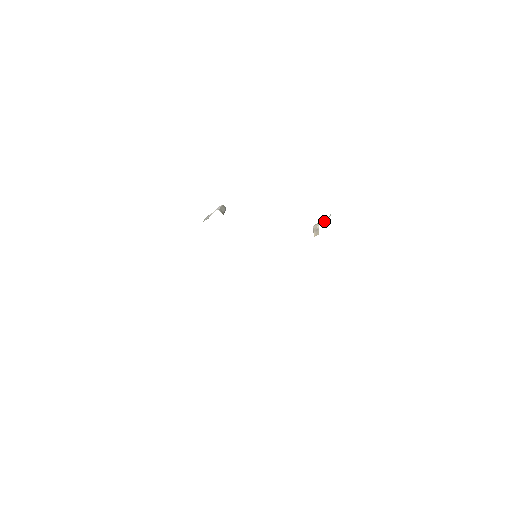
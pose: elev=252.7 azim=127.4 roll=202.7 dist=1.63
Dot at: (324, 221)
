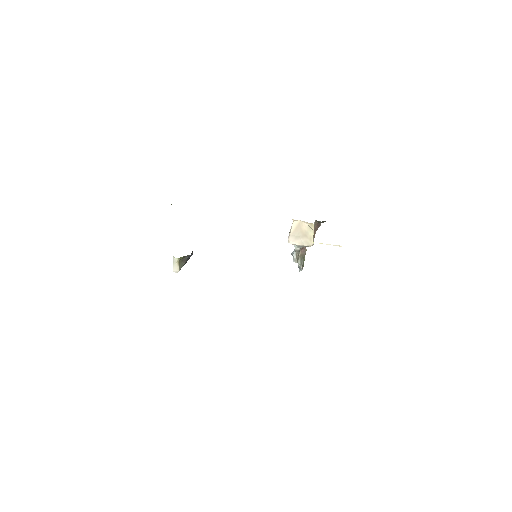
Dot at: (295, 250)
